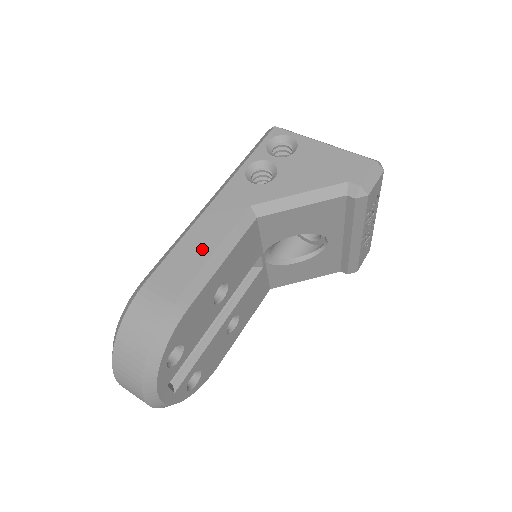
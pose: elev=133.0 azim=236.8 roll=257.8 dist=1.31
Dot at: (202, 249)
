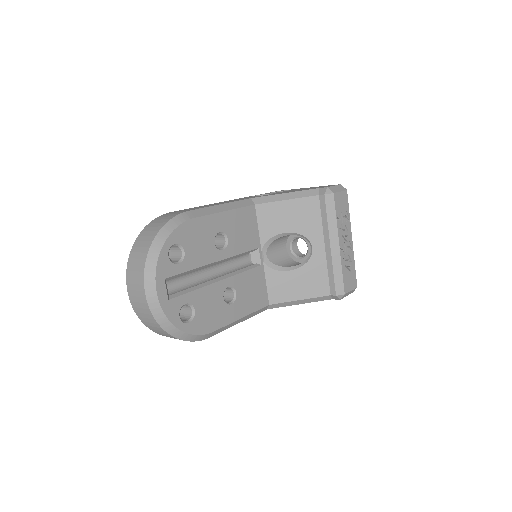
Dot at: (212, 205)
